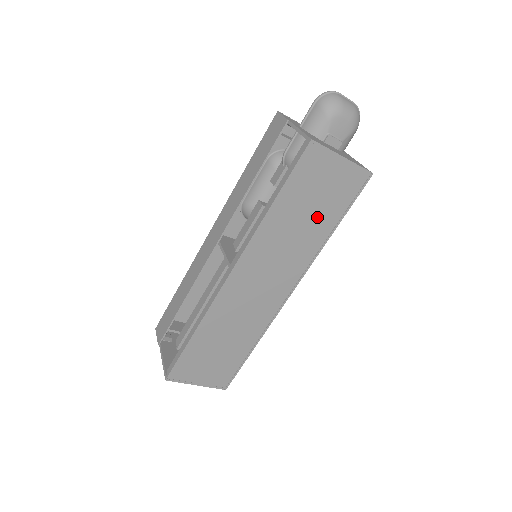
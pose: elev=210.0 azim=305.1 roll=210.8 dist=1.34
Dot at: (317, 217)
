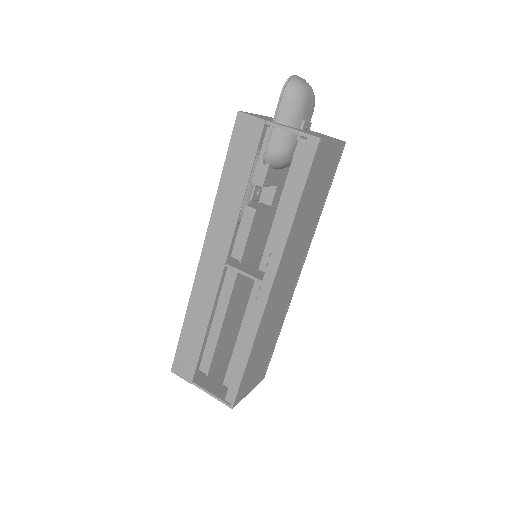
Dot at: (317, 200)
